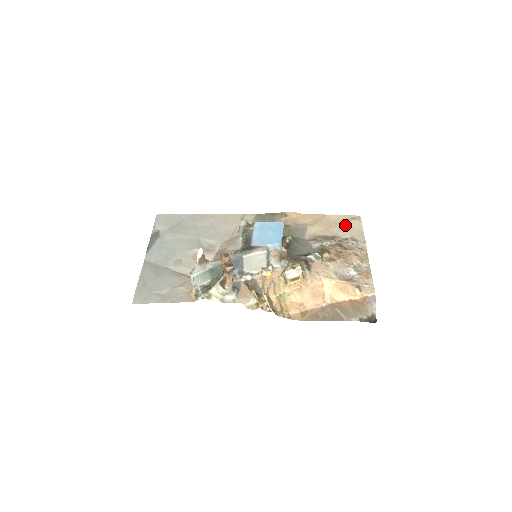
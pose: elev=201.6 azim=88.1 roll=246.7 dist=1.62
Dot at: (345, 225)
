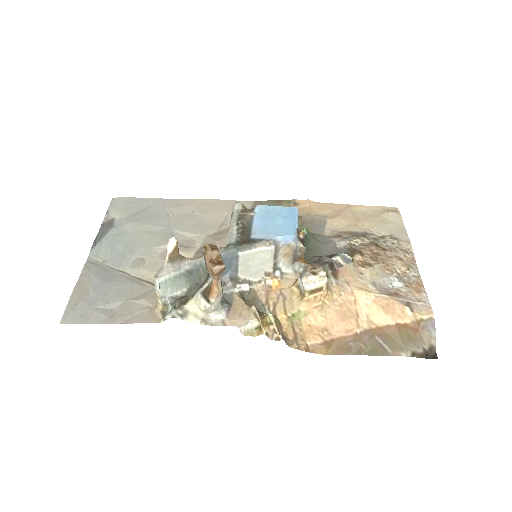
Dot at: (379, 219)
